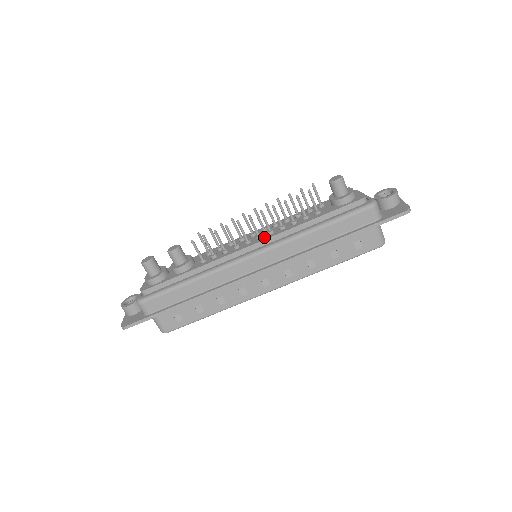
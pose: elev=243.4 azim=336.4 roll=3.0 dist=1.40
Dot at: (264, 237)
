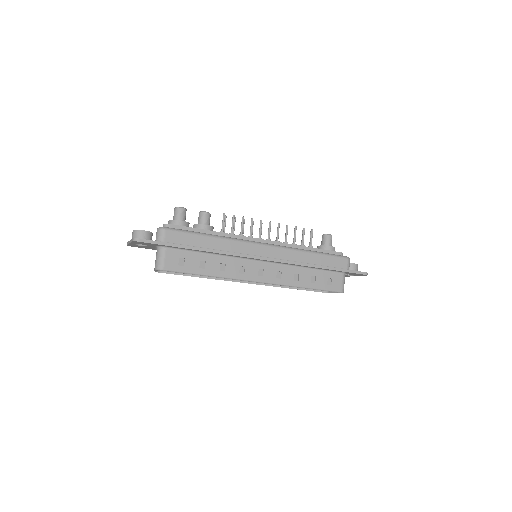
Dot at: (273, 241)
